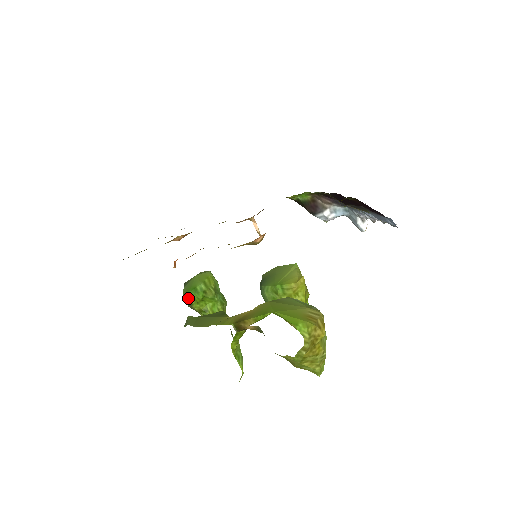
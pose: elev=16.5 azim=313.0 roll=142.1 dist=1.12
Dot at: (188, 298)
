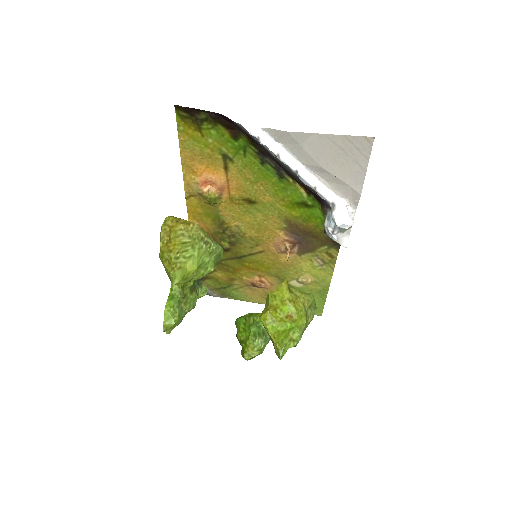
Dot at: (236, 325)
